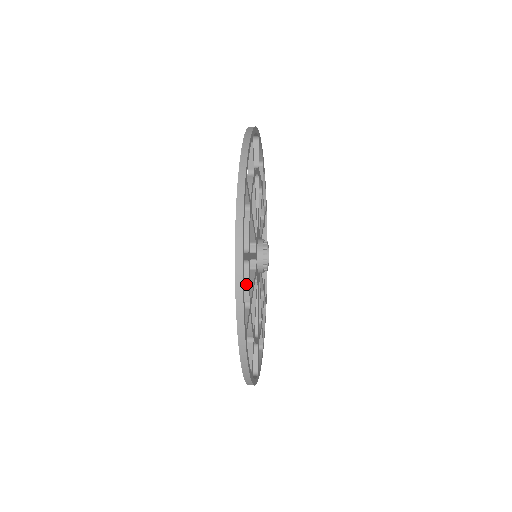
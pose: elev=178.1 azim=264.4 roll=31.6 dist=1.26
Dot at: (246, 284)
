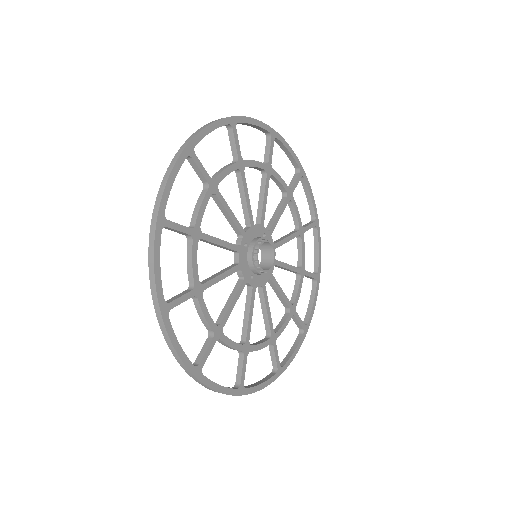
Dot at: (198, 206)
